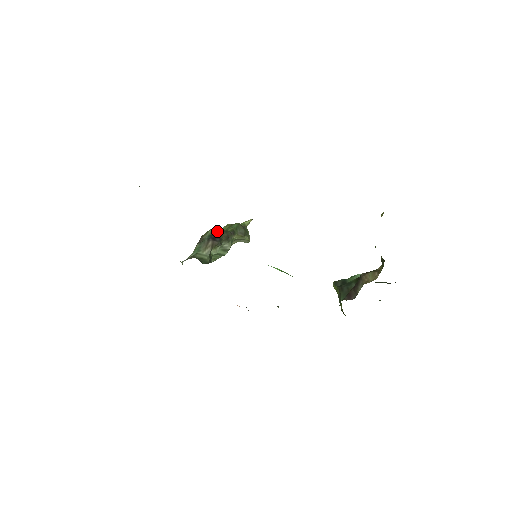
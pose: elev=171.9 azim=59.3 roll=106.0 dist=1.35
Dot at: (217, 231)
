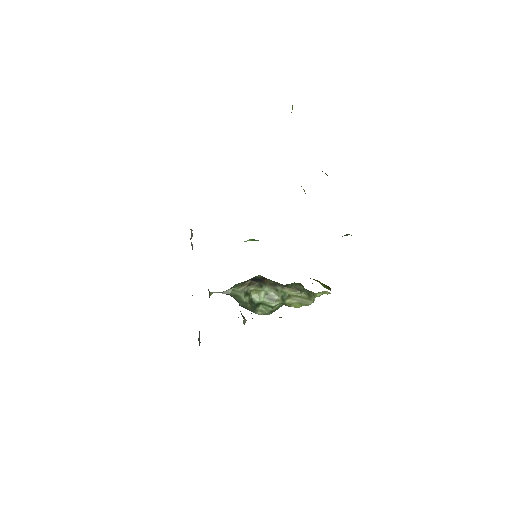
Dot at: (263, 277)
